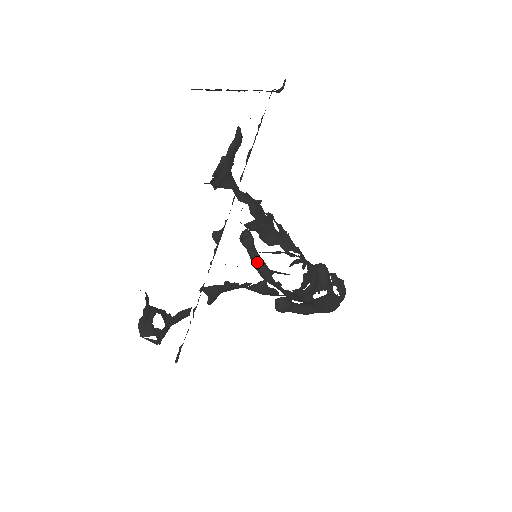
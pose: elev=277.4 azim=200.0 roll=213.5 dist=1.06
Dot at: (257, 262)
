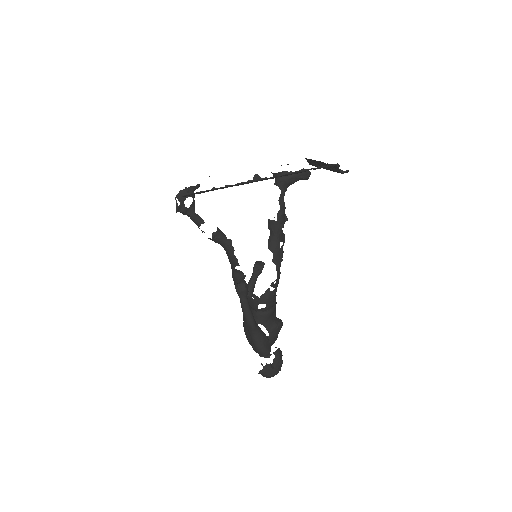
Dot at: (250, 286)
